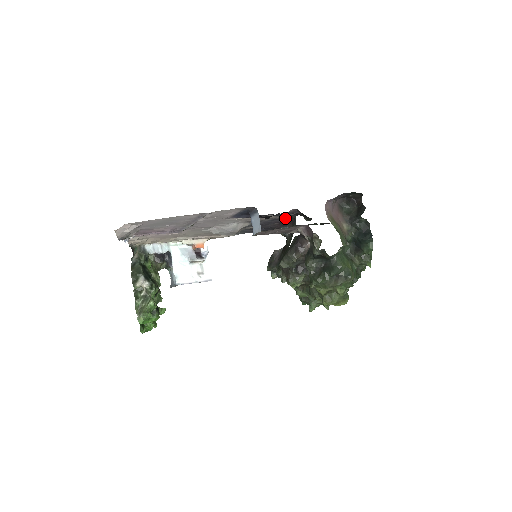
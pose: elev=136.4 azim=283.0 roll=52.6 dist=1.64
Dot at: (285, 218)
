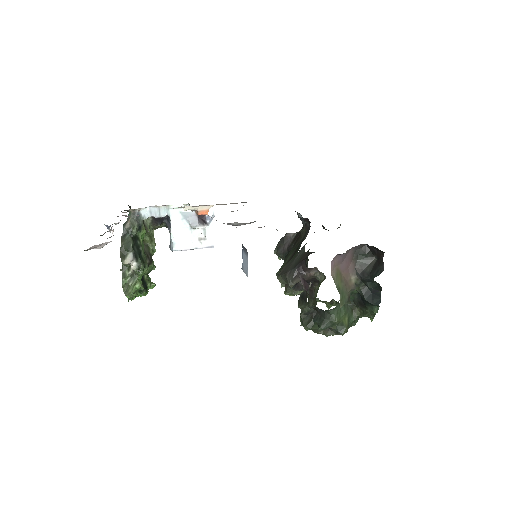
Dot at: occluded
